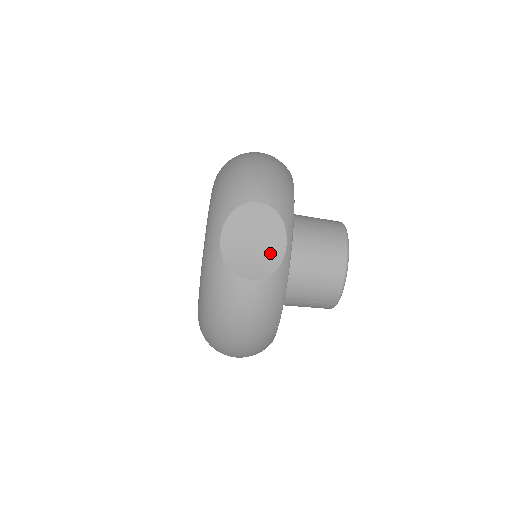
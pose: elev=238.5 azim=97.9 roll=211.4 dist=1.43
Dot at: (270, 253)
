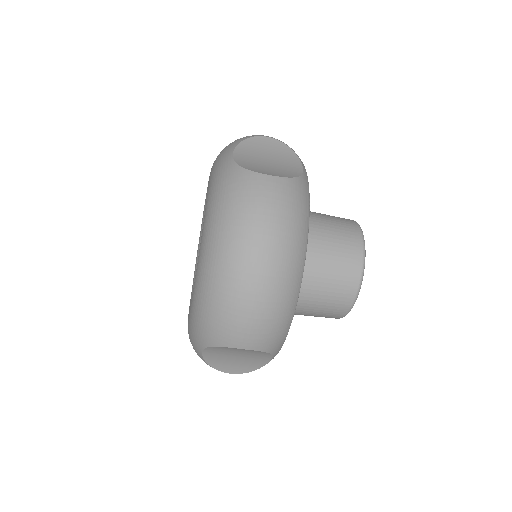
Dot at: (253, 361)
